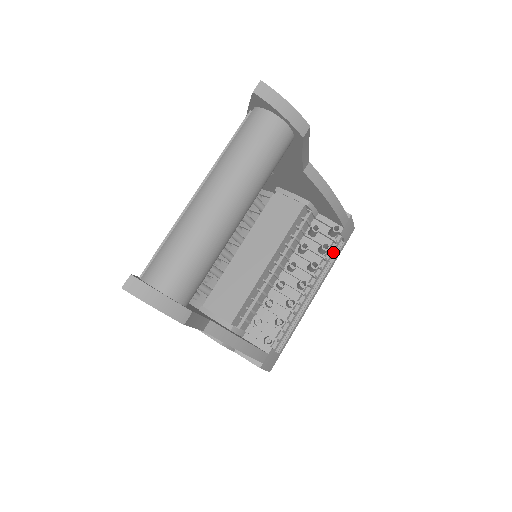
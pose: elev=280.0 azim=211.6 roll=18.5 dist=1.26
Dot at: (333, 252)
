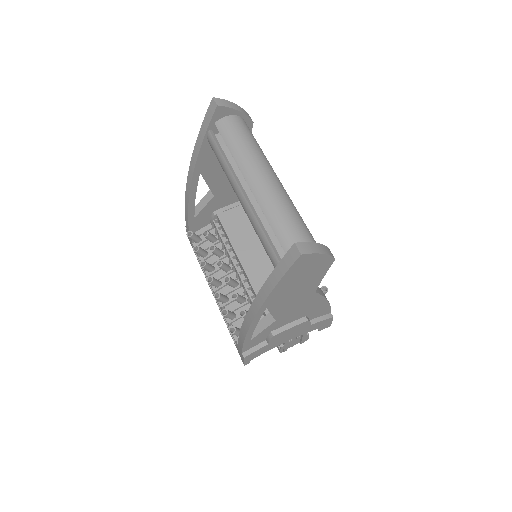
Dot at: occluded
